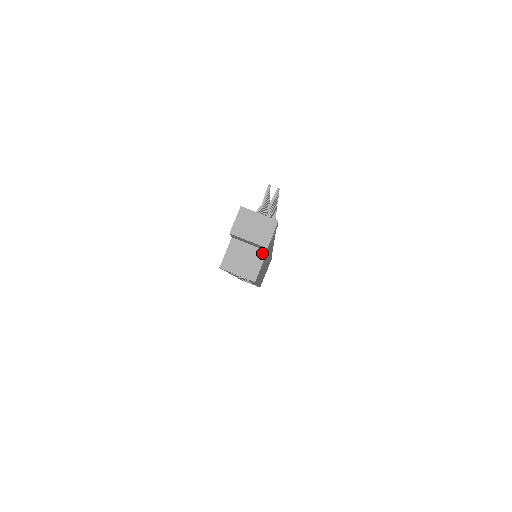
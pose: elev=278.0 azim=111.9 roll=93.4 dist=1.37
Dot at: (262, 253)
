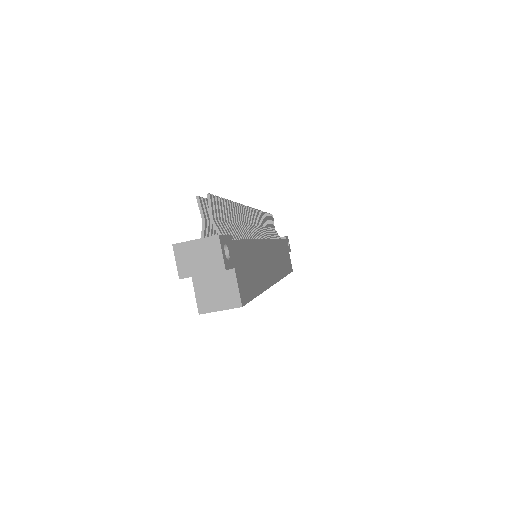
Dot at: (230, 273)
